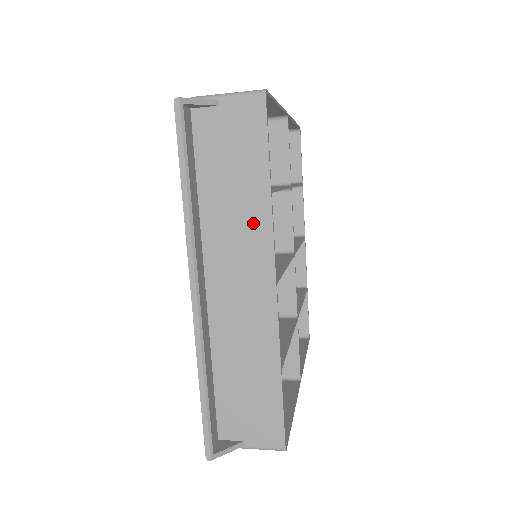
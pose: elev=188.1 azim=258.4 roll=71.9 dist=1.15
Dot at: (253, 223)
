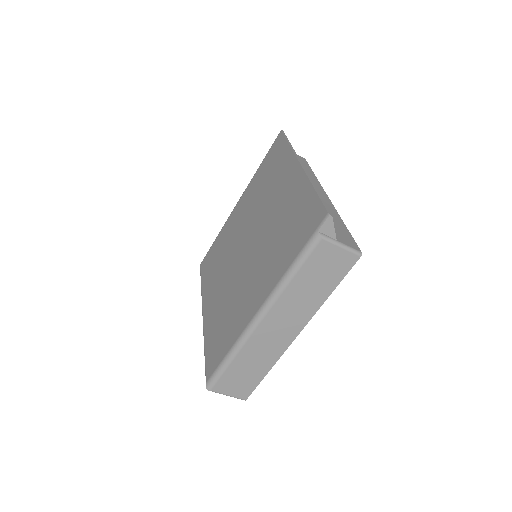
Dot at: (311, 178)
